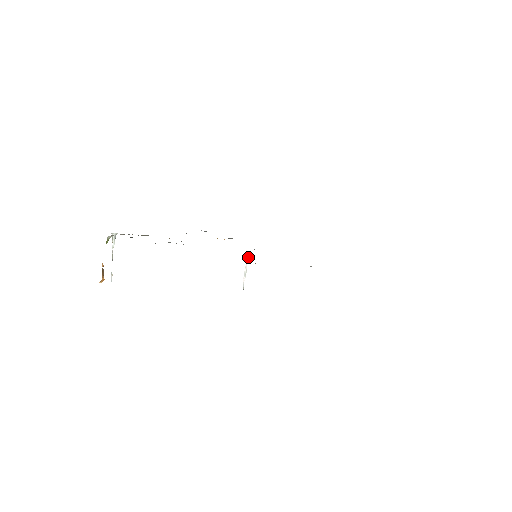
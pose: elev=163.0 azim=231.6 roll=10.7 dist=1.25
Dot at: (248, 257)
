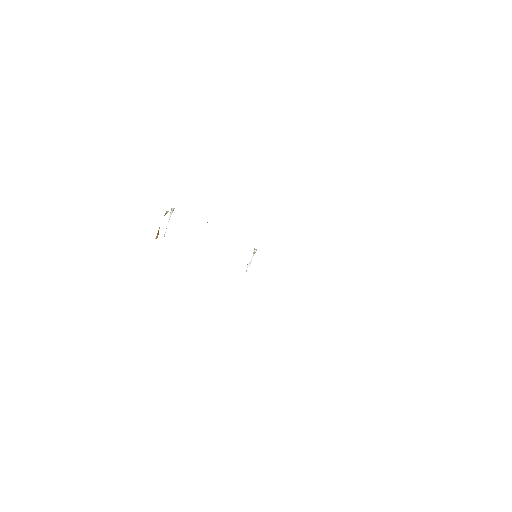
Dot at: (255, 252)
